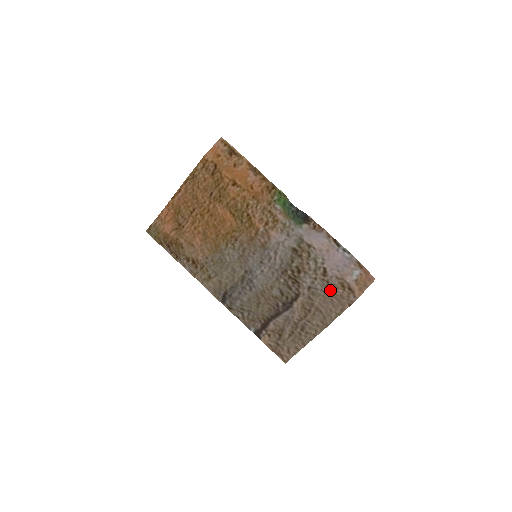
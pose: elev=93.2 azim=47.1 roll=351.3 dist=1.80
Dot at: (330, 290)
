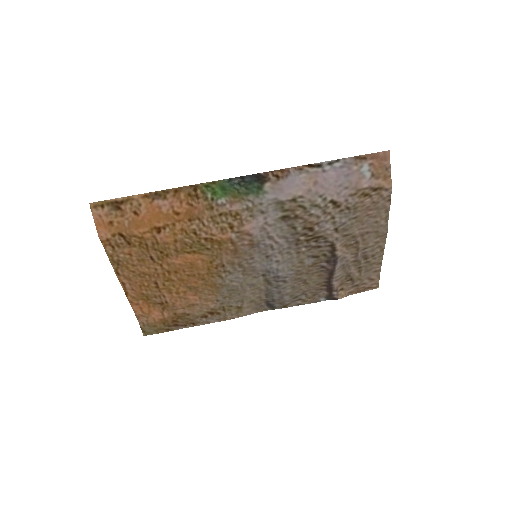
Dot at: (357, 211)
